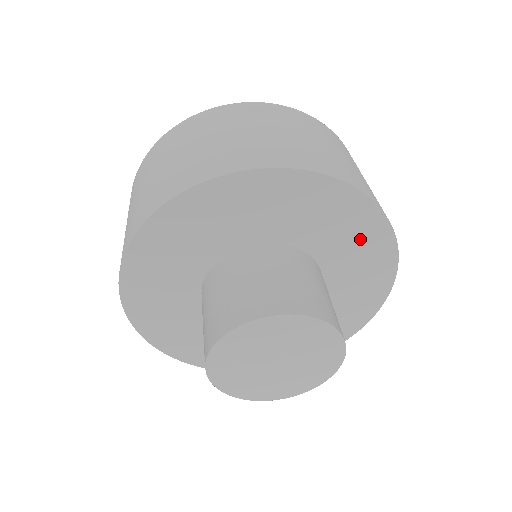
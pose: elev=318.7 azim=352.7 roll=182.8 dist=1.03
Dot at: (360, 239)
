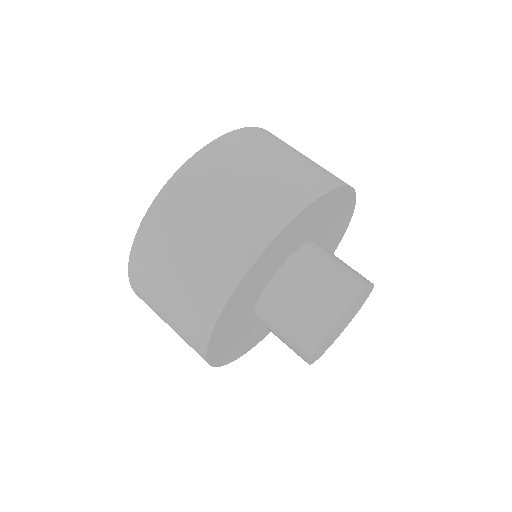
Dot at: (328, 209)
